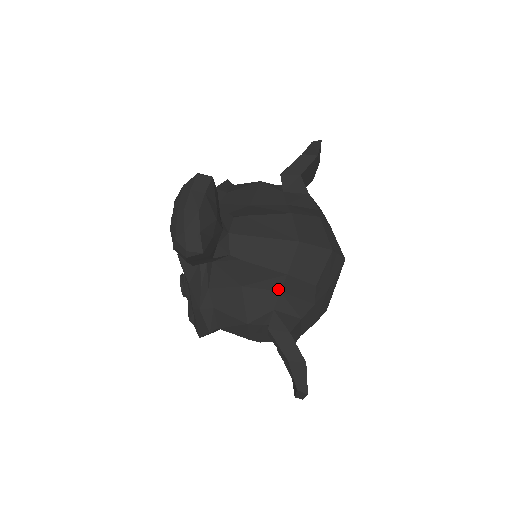
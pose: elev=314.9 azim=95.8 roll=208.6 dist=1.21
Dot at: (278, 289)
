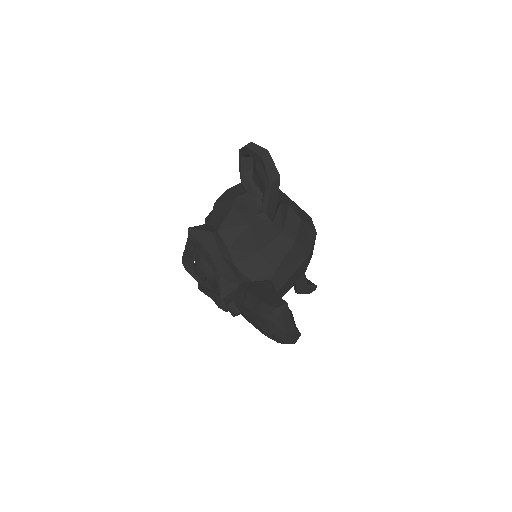
Dot at: occluded
